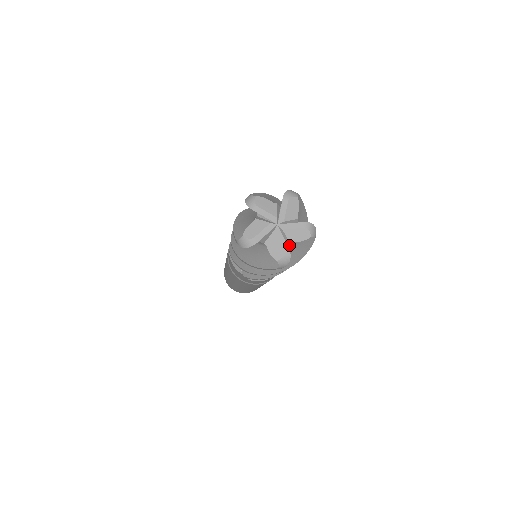
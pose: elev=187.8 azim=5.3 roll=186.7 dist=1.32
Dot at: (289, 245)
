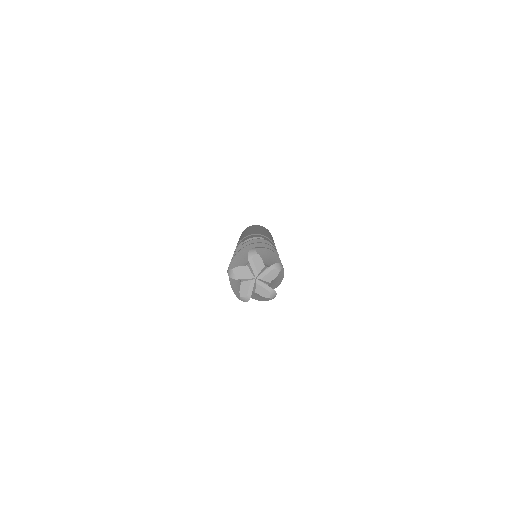
Dot at: (270, 282)
